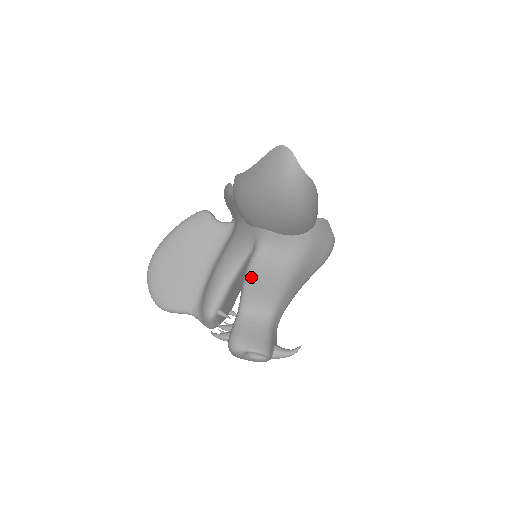
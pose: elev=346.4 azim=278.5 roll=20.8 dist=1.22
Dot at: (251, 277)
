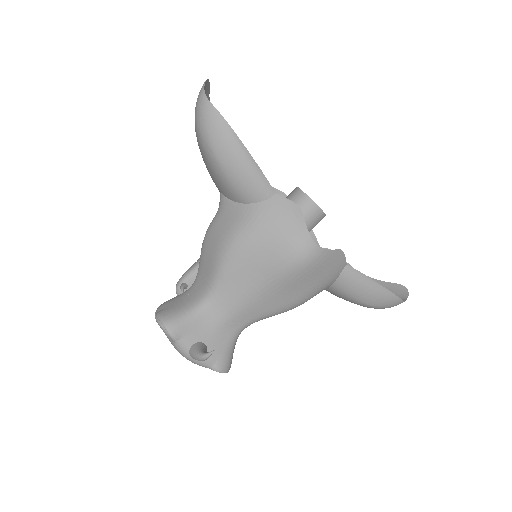
Dot at: (202, 246)
